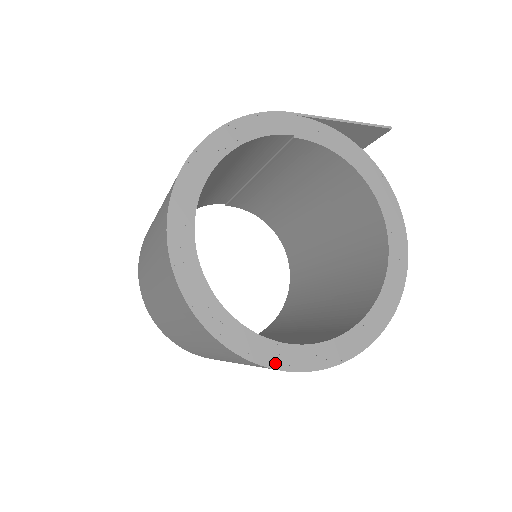
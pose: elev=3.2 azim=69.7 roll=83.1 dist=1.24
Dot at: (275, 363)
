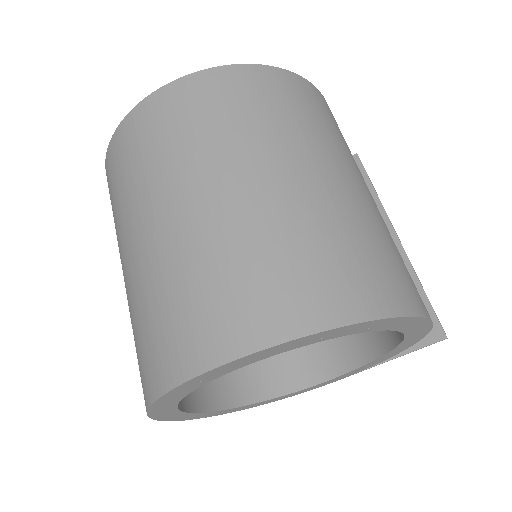
Dot at: occluded
